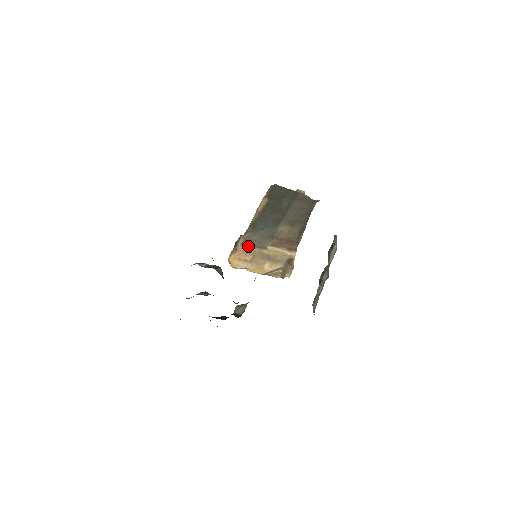
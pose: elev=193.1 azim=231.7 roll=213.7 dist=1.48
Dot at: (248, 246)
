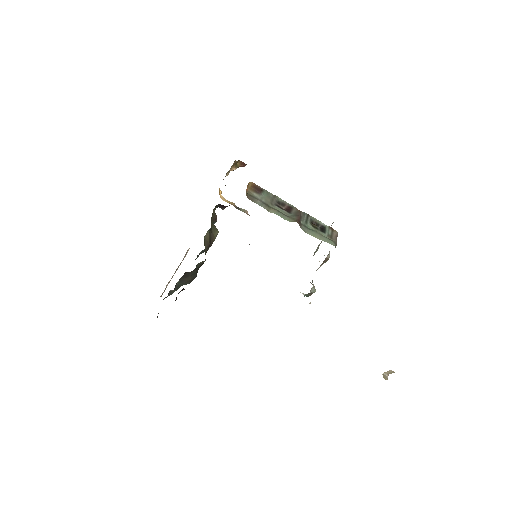
Dot at: occluded
